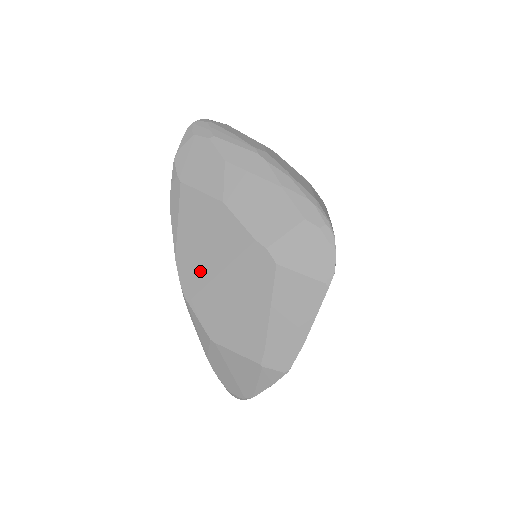
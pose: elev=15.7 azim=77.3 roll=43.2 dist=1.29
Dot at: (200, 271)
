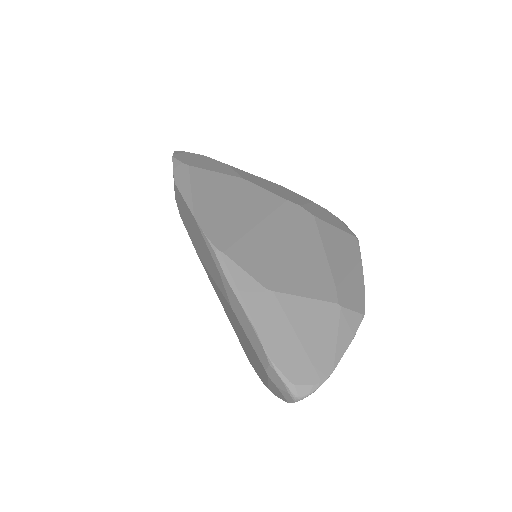
Dot at: (233, 224)
